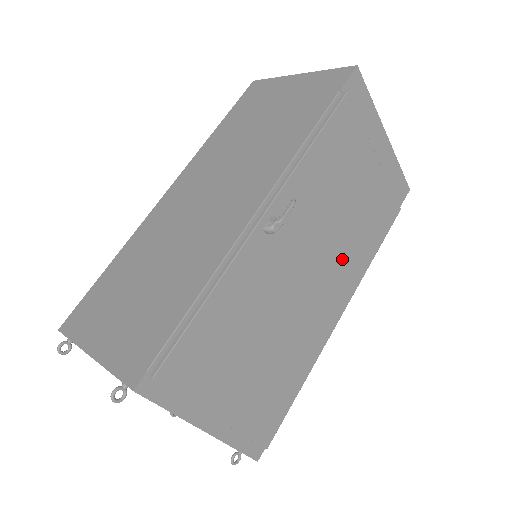
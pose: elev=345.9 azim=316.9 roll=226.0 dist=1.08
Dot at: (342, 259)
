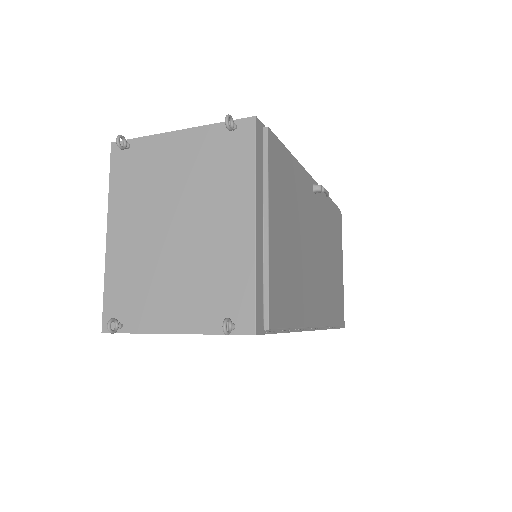
Dot at: (325, 286)
